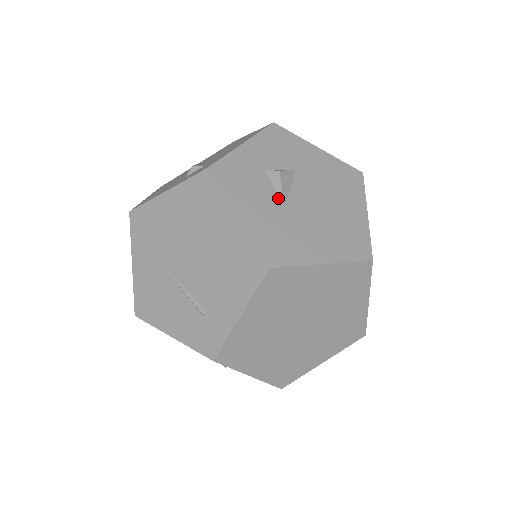
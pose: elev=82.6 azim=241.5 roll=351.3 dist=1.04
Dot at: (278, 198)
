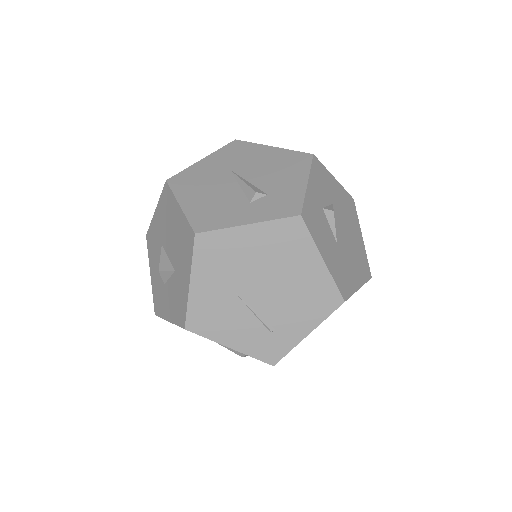
Dot at: (333, 235)
